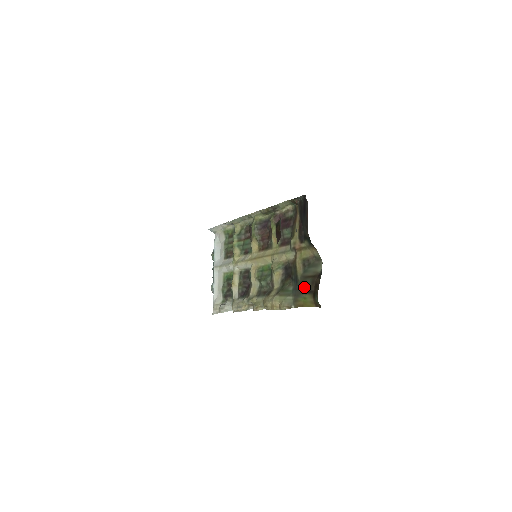
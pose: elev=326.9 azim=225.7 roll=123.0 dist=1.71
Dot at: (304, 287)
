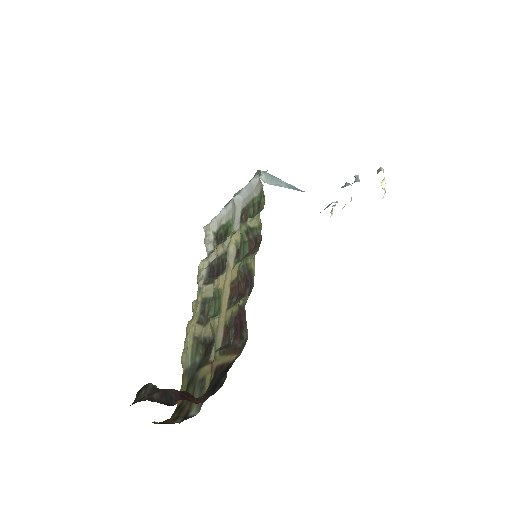
Dot at: (190, 385)
